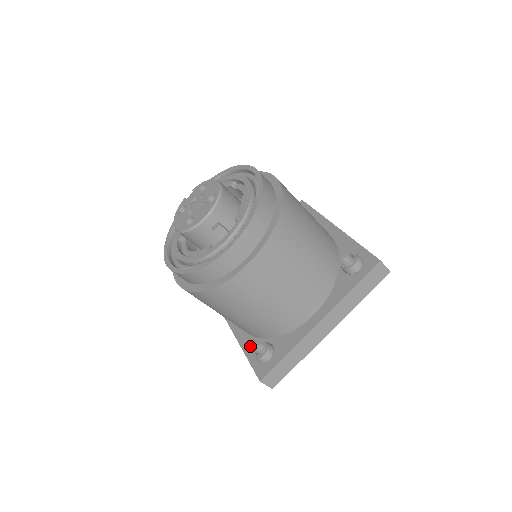
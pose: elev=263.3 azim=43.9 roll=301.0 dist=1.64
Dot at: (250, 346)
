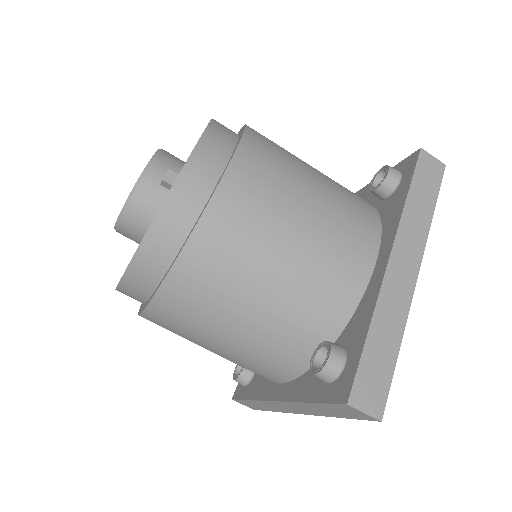
Dot at: (307, 385)
